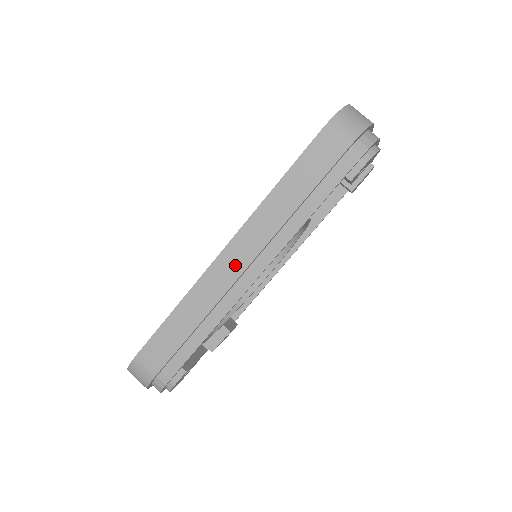
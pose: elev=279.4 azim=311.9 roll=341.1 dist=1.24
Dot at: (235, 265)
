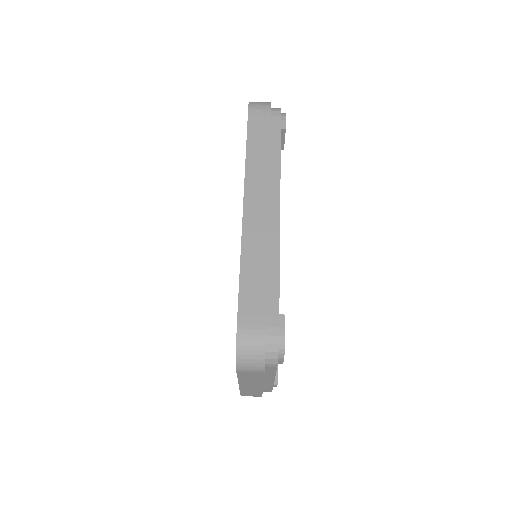
Dot at: (259, 207)
